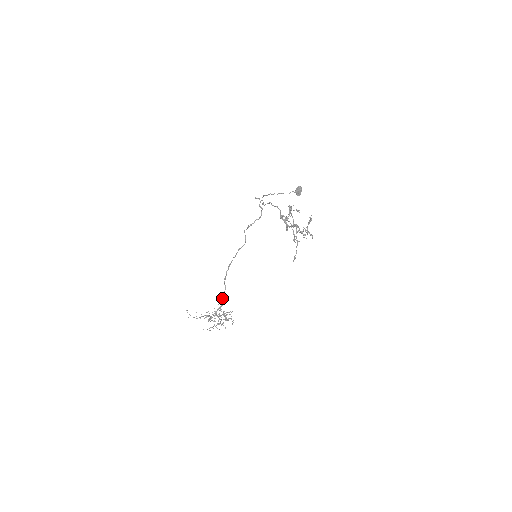
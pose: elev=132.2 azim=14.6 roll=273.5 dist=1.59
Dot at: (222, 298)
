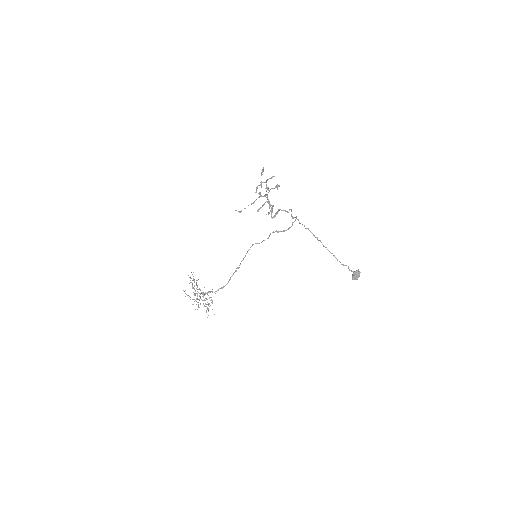
Dot at: (219, 288)
